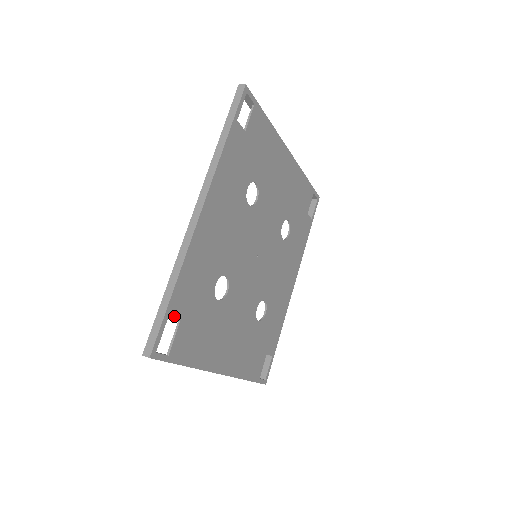
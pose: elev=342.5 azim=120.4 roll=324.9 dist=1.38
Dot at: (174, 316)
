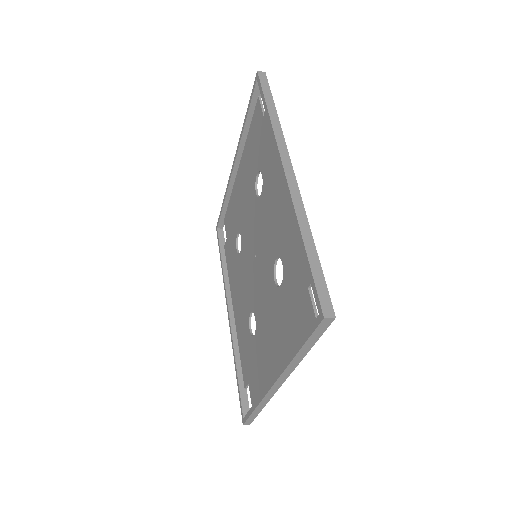
Dot at: occluded
